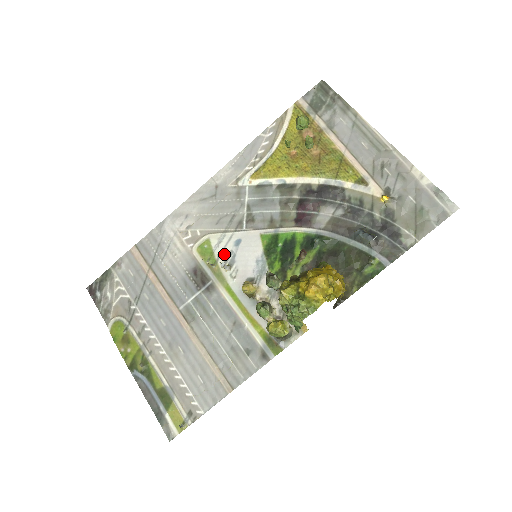
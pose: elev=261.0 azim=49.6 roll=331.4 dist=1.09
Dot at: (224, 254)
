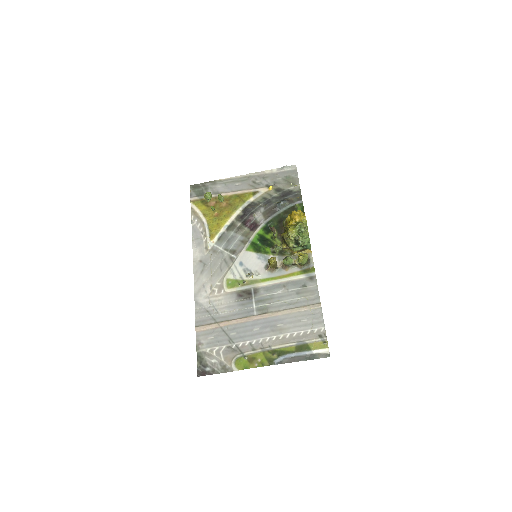
Dot at: (242, 274)
